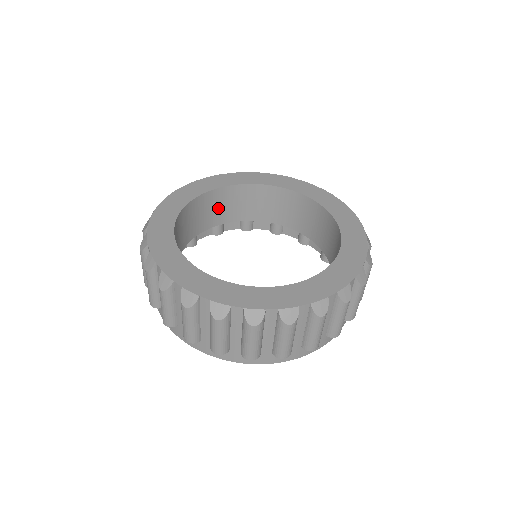
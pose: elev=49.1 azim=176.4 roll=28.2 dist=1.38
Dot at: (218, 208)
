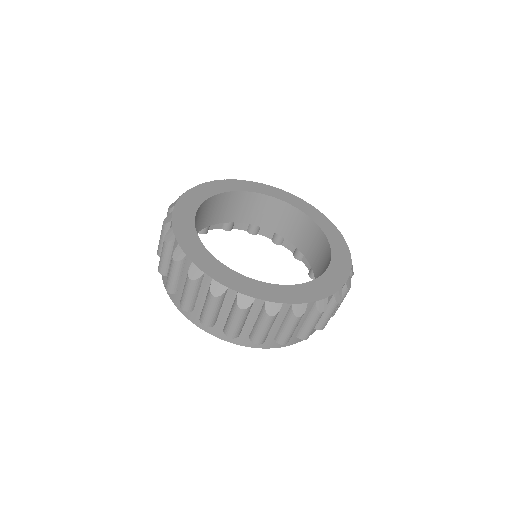
Dot at: (198, 220)
